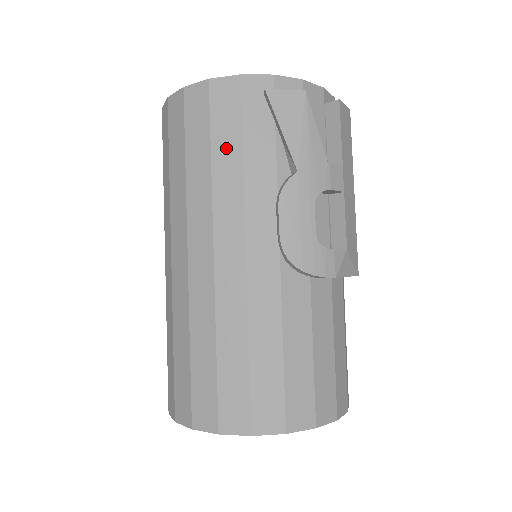
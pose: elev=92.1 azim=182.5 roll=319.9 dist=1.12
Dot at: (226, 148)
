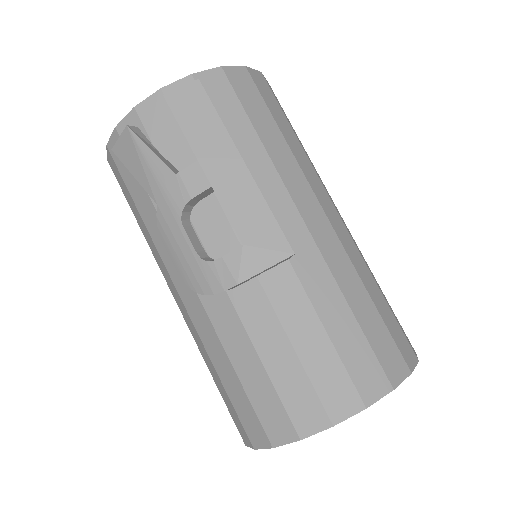
Dot at: (134, 209)
